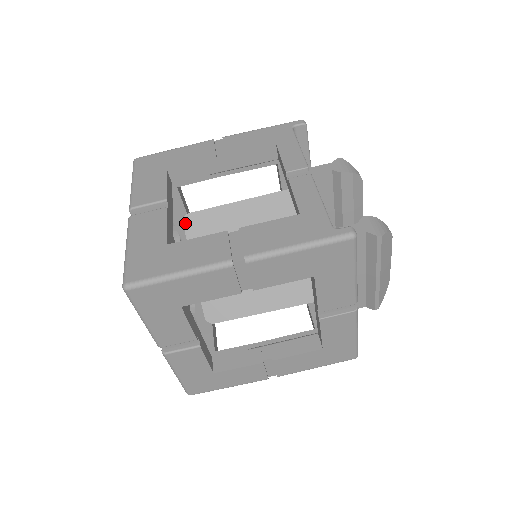
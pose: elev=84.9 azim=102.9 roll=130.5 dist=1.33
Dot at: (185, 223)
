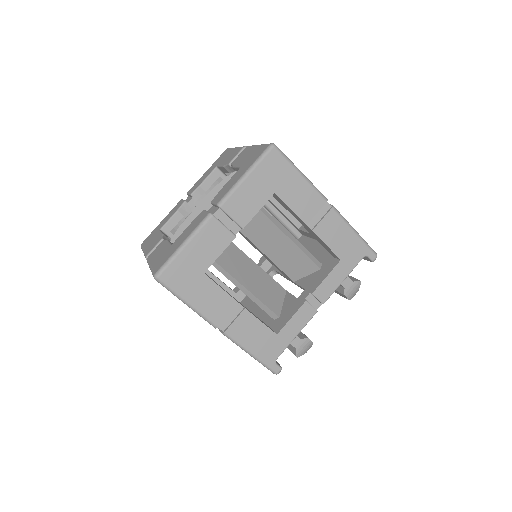
Dot at: occluded
